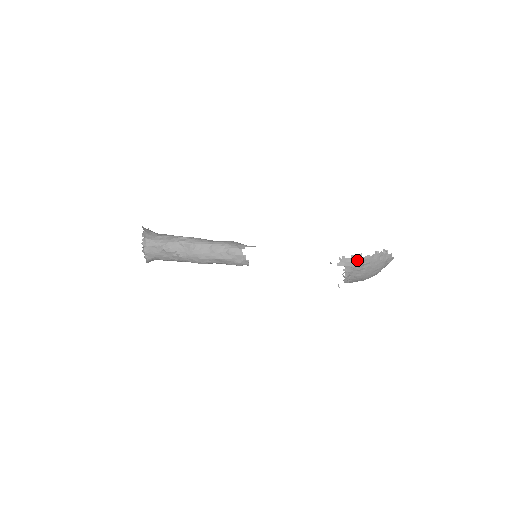
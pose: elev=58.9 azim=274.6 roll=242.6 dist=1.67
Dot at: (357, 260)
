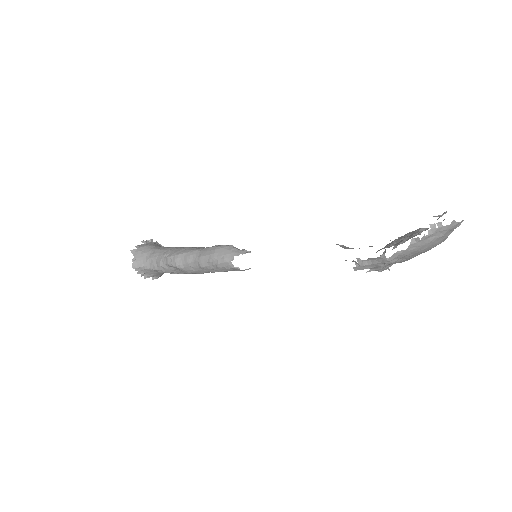
Dot at: (381, 261)
